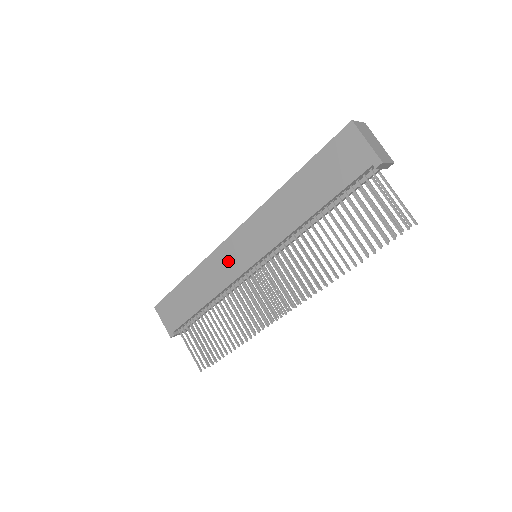
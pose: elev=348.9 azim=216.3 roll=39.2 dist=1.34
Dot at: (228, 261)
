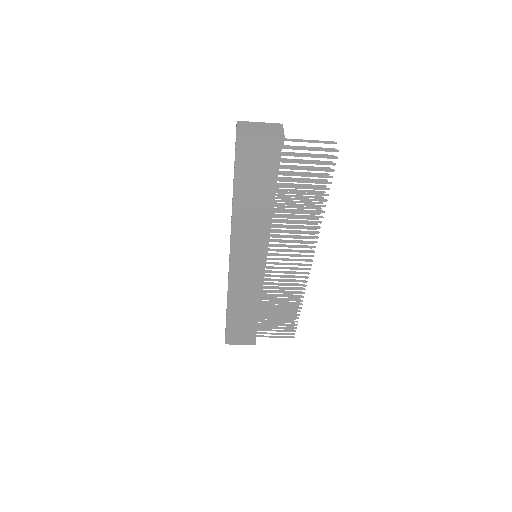
Dot at: (245, 278)
